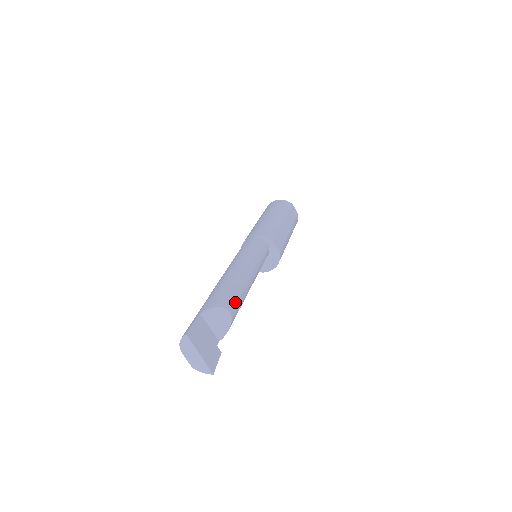
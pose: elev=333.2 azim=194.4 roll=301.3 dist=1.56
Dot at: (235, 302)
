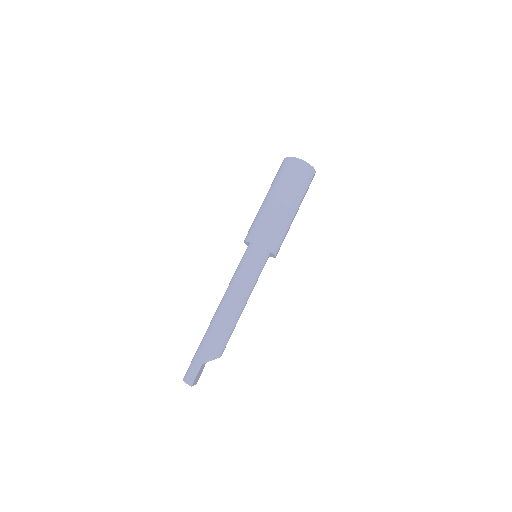
Dot at: occluded
